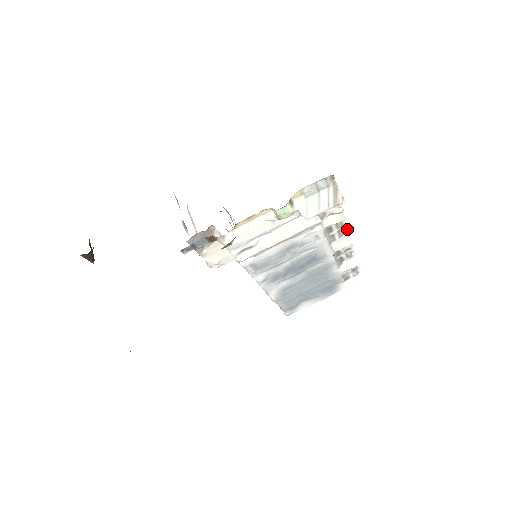
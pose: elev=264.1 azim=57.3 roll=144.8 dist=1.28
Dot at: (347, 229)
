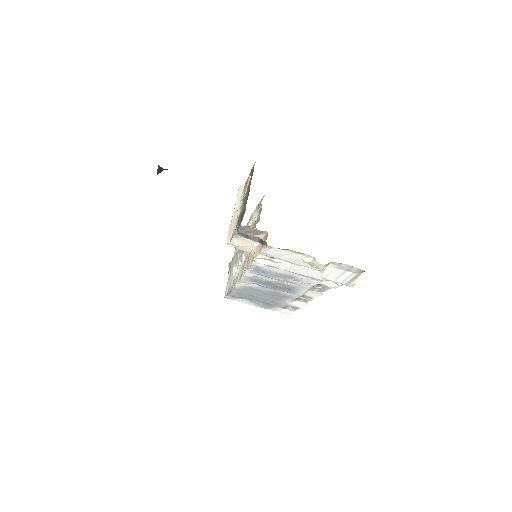
Dot at: occluded
